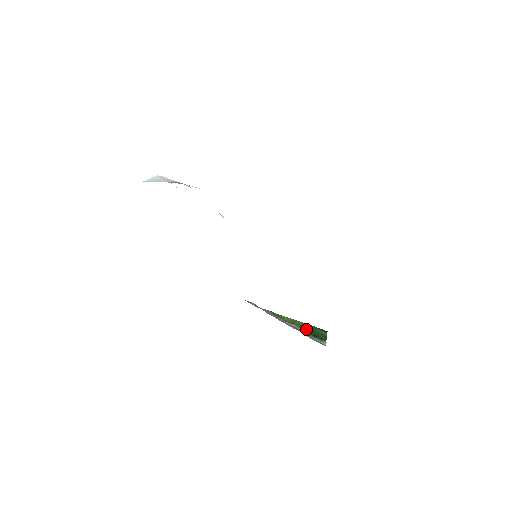
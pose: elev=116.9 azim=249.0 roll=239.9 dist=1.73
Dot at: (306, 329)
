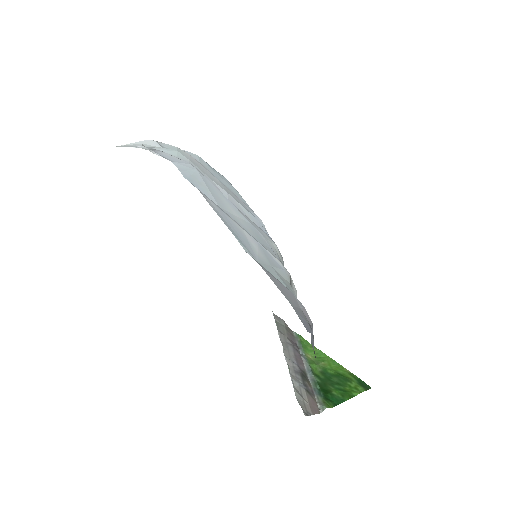
Dot at: (327, 376)
